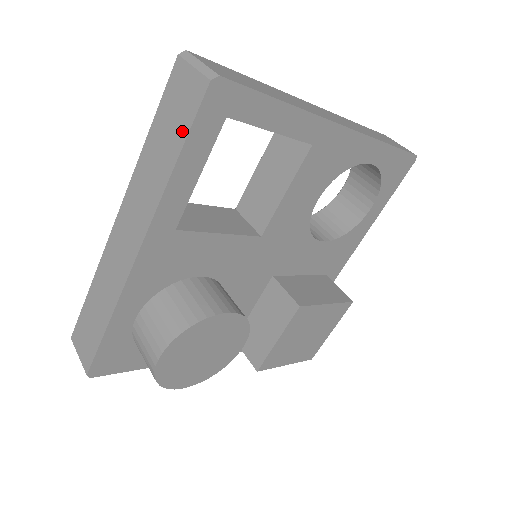
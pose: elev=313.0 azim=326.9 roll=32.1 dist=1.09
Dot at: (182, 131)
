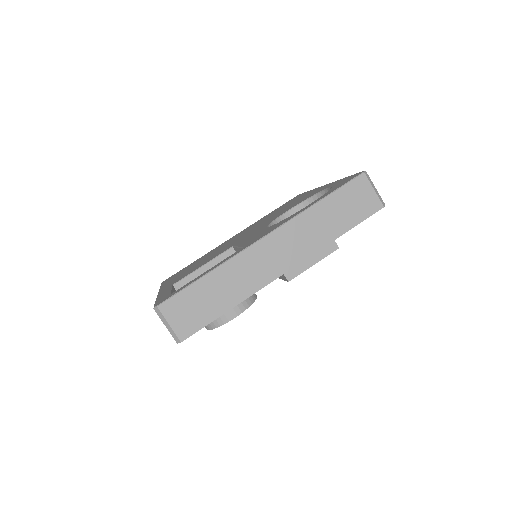
Dot at: occluded
